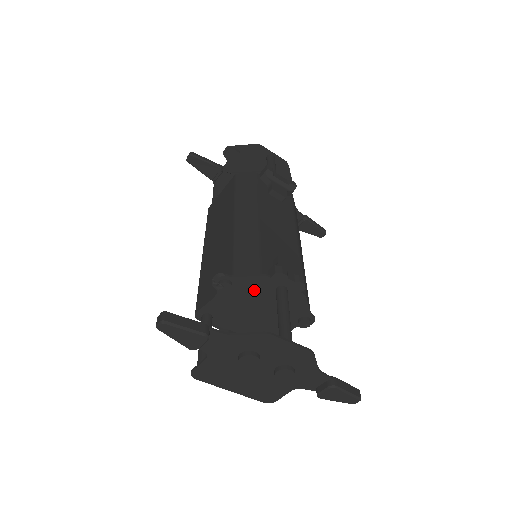
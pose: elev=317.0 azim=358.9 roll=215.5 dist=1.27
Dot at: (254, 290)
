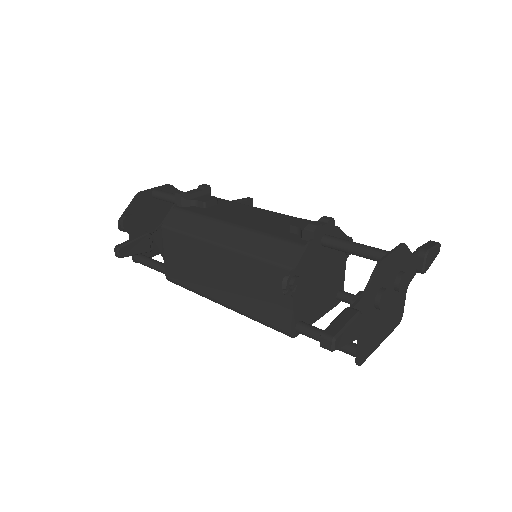
Dot at: (311, 263)
